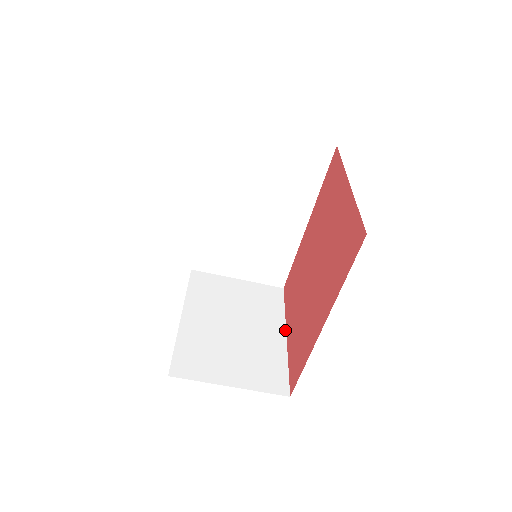
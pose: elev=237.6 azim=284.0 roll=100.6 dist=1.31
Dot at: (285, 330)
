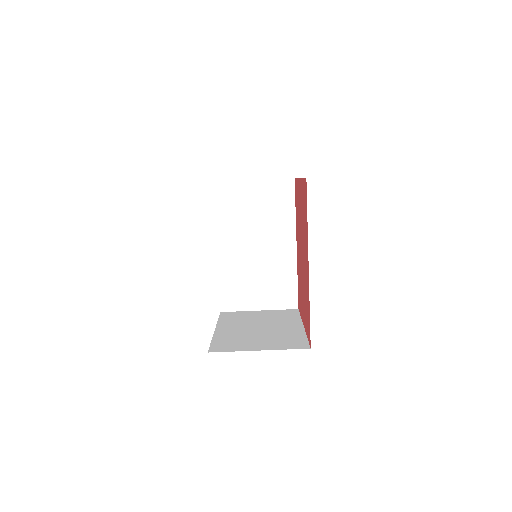
Dot at: (302, 324)
